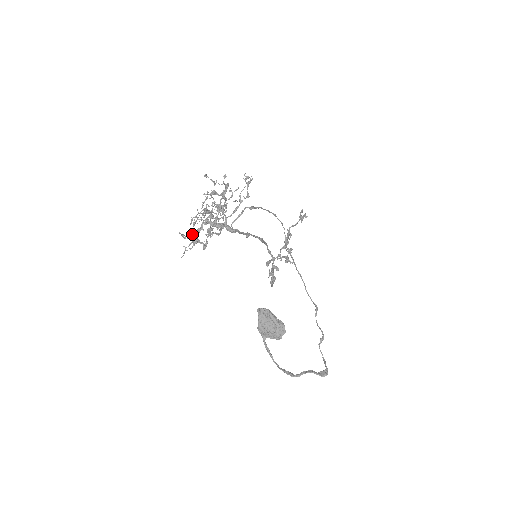
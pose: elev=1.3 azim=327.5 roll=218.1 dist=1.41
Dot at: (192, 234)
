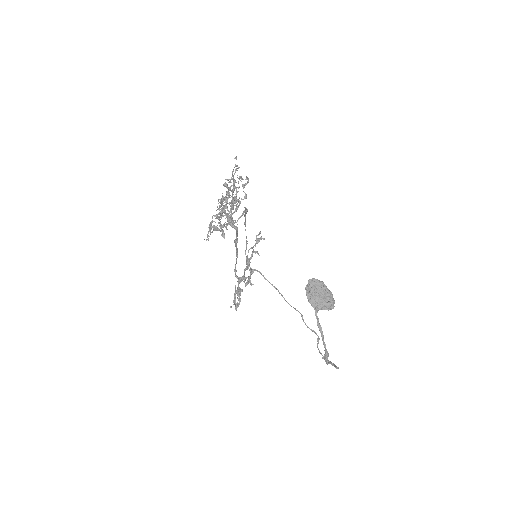
Dot at: (231, 211)
